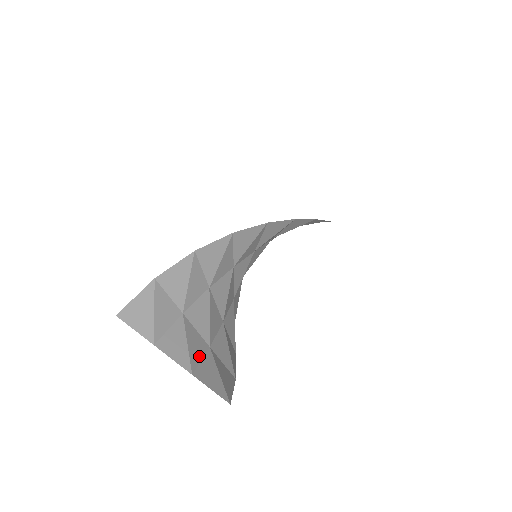
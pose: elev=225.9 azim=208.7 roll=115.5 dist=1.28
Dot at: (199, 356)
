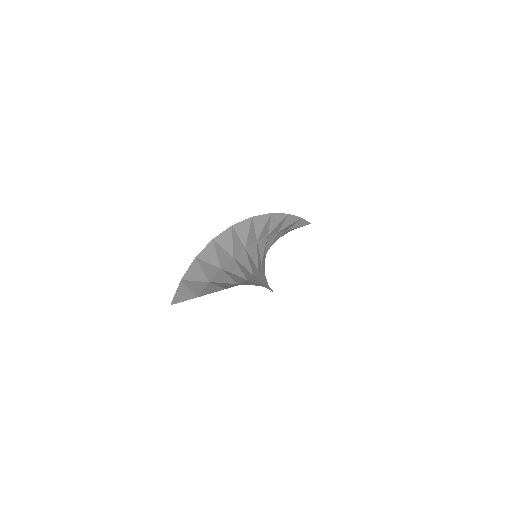
Dot at: (229, 286)
